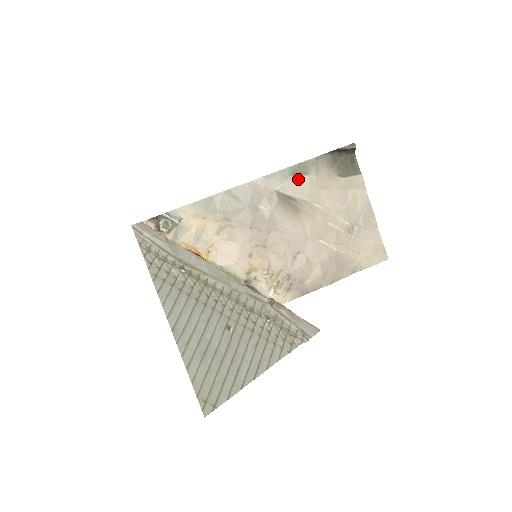
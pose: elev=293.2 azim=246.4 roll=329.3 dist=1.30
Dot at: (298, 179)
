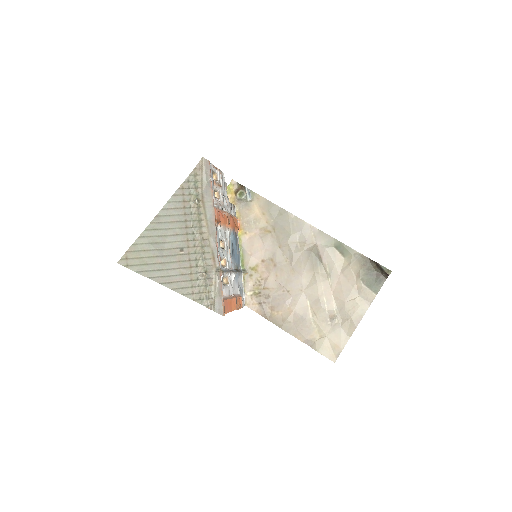
Dot at: (336, 253)
